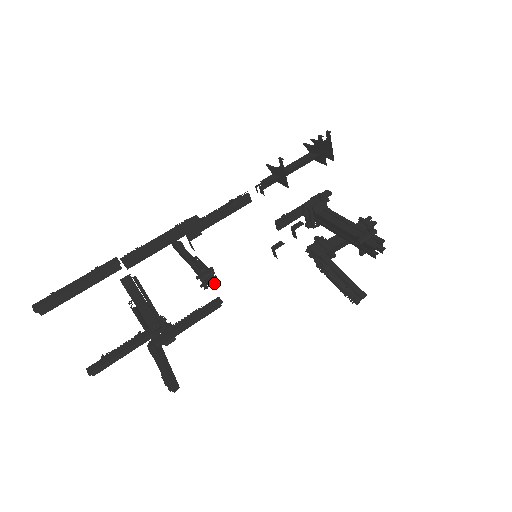
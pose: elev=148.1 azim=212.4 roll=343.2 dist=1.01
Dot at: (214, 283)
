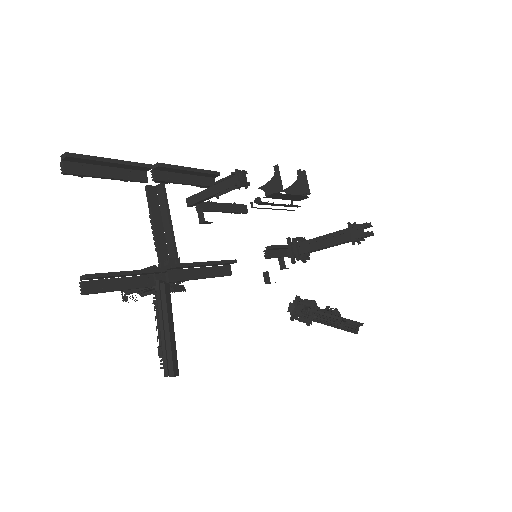
Dot at: (246, 185)
